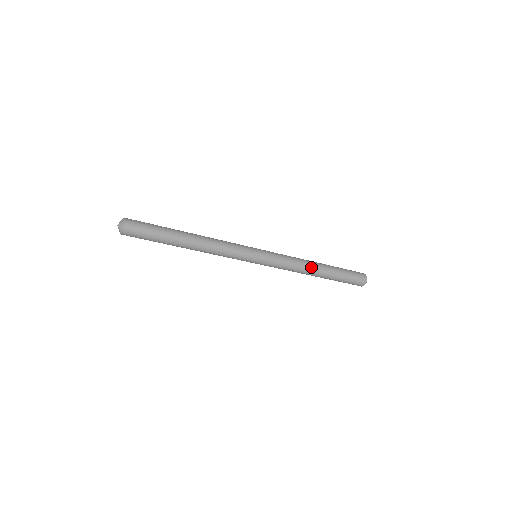
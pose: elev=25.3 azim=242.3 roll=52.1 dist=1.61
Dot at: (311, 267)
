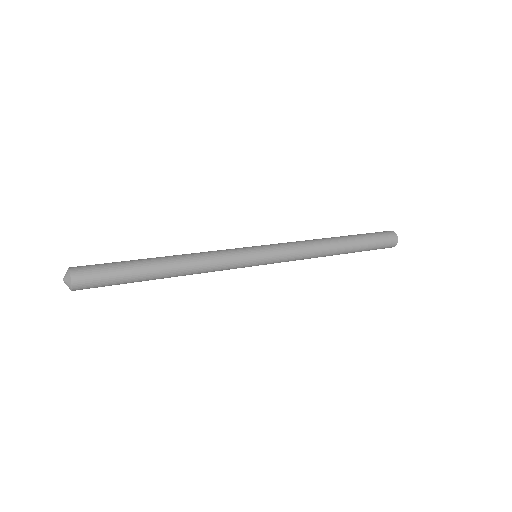
Dot at: (327, 245)
